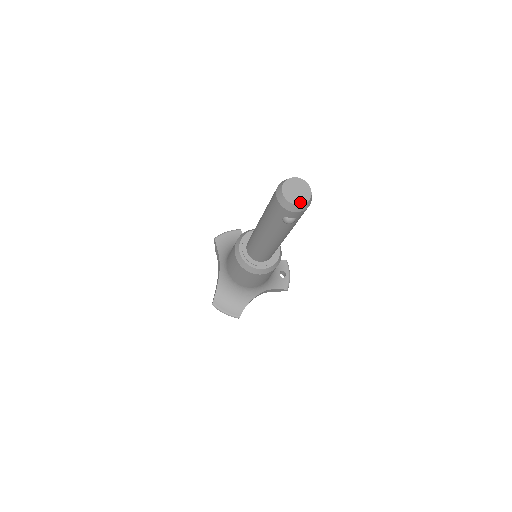
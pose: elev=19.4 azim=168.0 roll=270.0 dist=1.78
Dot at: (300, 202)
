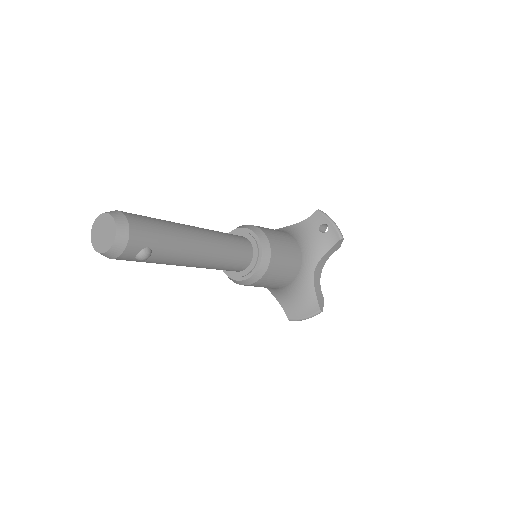
Dot at: (111, 242)
